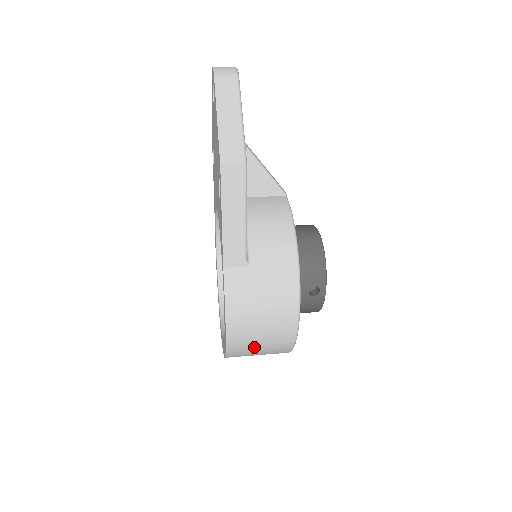
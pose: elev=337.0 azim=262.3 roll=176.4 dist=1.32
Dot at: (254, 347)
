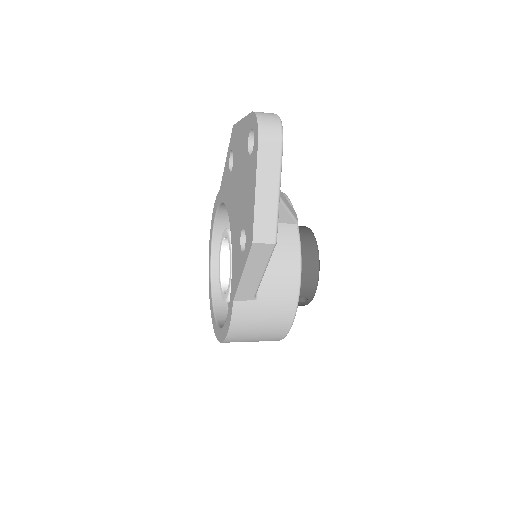
Dot at: occluded
